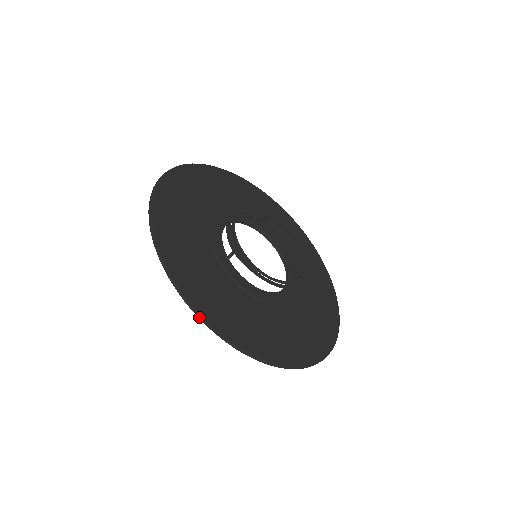
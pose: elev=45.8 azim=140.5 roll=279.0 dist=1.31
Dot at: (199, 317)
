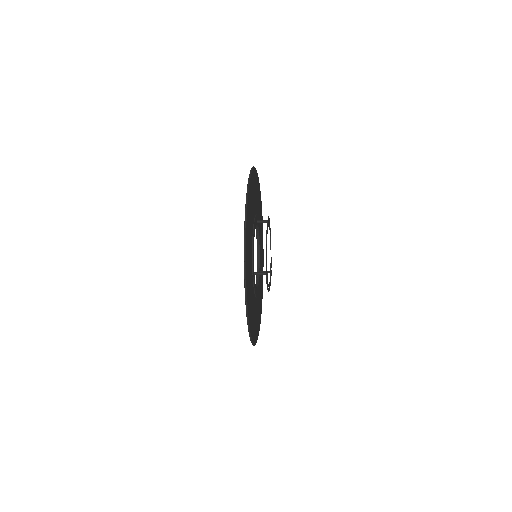
Dot at: (250, 335)
